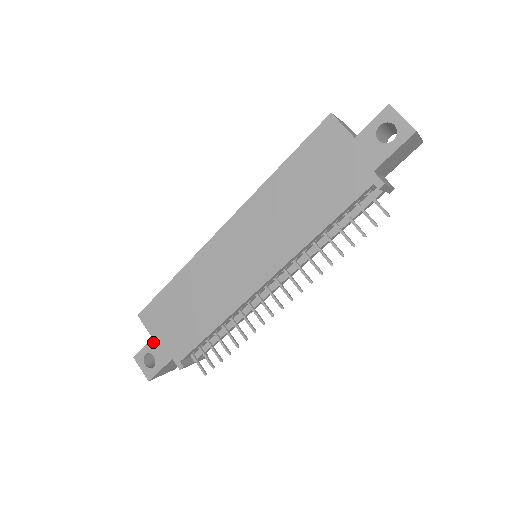
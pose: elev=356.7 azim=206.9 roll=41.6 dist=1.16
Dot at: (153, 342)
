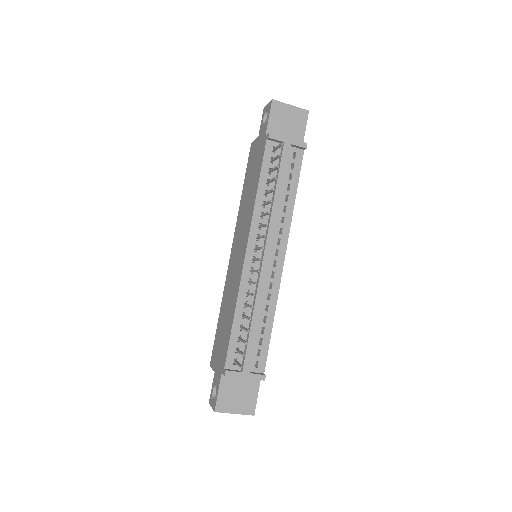
Dot at: (215, 375)
